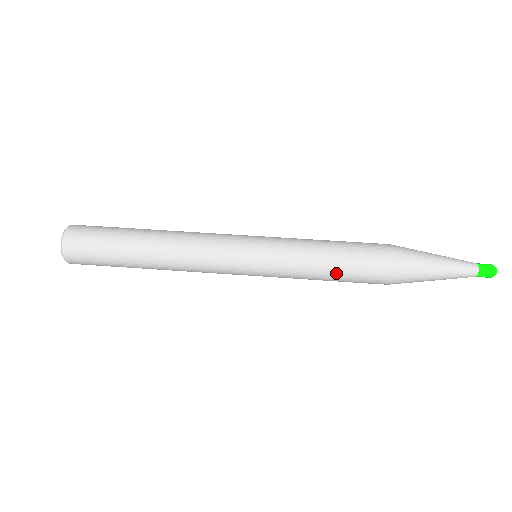
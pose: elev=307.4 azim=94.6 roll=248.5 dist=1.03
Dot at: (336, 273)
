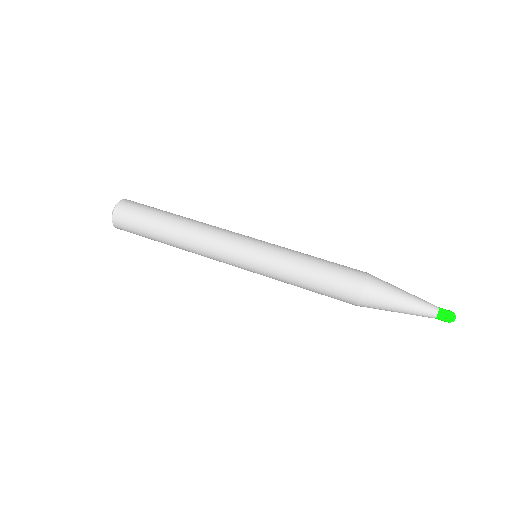
Dot at: (316, 276)
